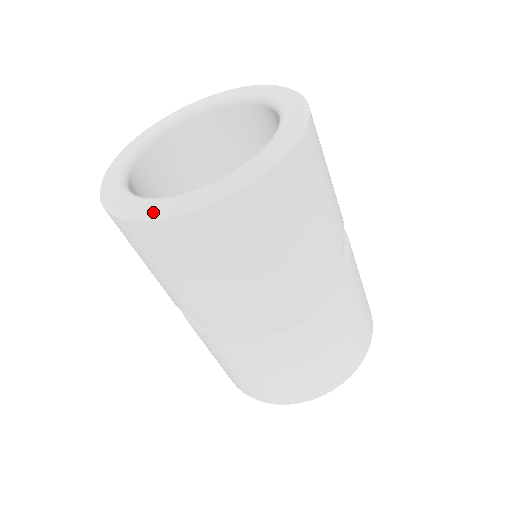
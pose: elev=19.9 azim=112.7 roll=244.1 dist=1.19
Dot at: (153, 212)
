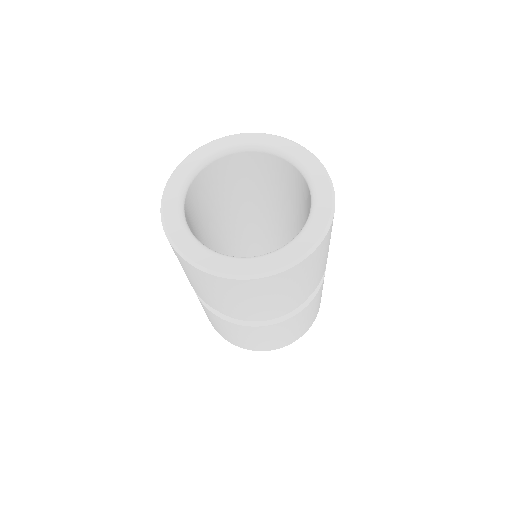
Dot at: (233, 274)
